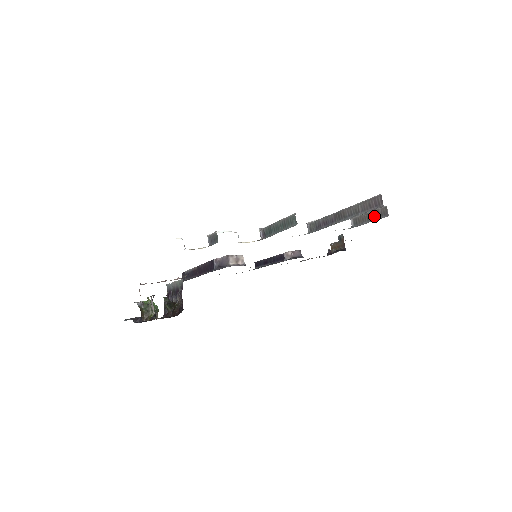
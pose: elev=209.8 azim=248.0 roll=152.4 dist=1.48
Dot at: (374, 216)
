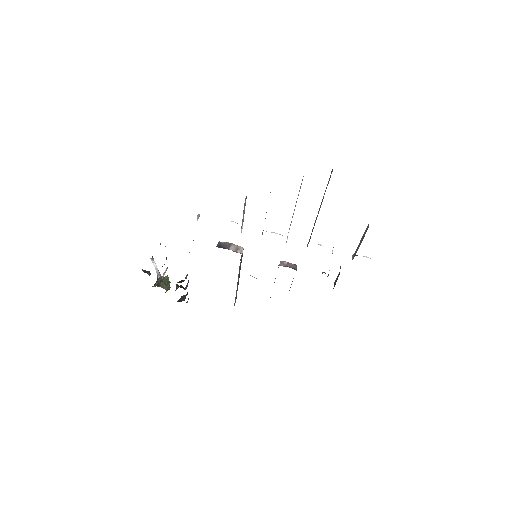
Dot at: (363, 237)
